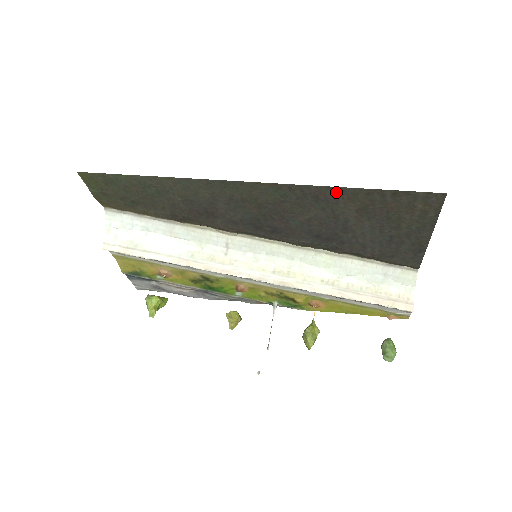
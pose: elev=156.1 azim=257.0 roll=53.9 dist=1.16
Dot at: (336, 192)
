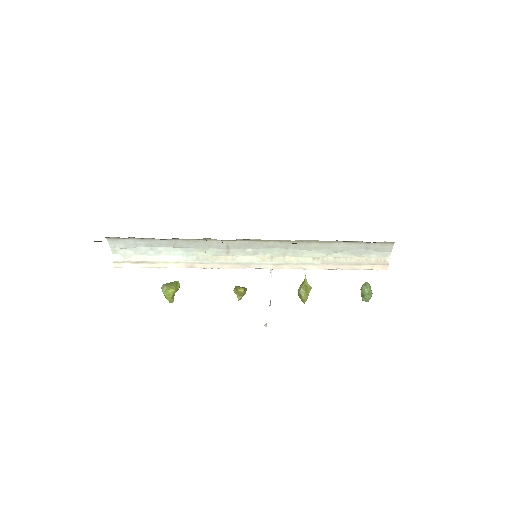
Dot at: occluded
